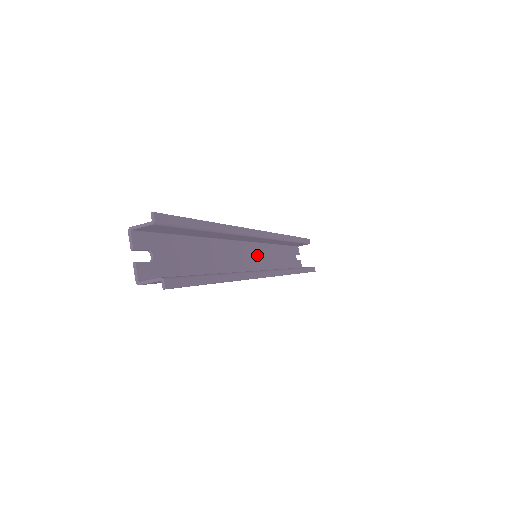
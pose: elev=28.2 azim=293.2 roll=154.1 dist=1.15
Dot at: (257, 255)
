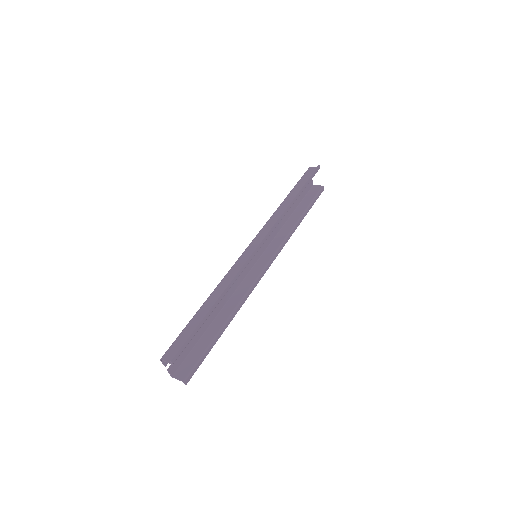
Dot at: occluded
